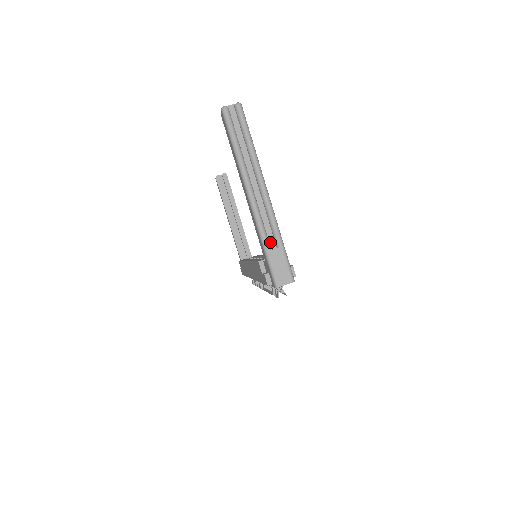
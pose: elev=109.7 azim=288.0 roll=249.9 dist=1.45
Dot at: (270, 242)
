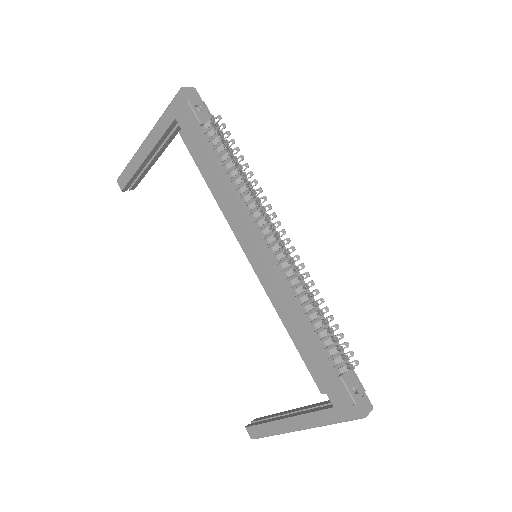
Dot at: occluded
